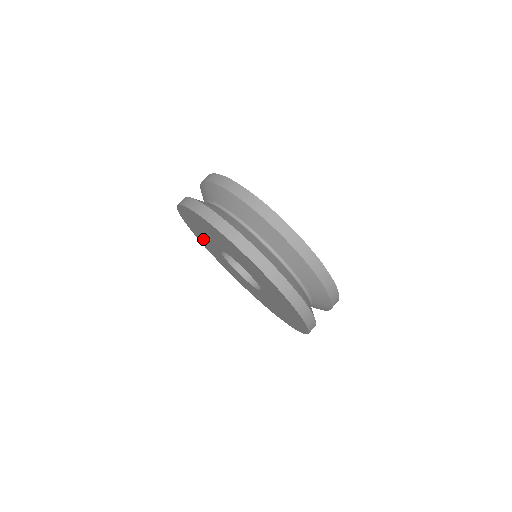
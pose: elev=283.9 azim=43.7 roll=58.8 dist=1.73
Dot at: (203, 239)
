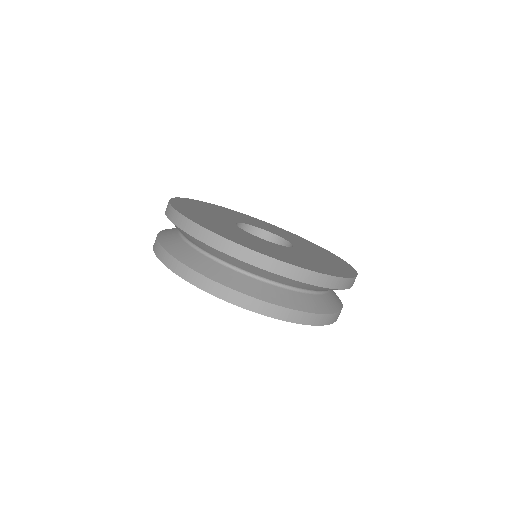
Dot at: occluded
